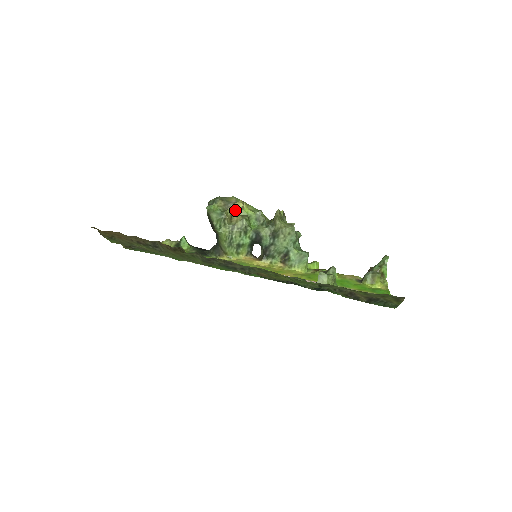
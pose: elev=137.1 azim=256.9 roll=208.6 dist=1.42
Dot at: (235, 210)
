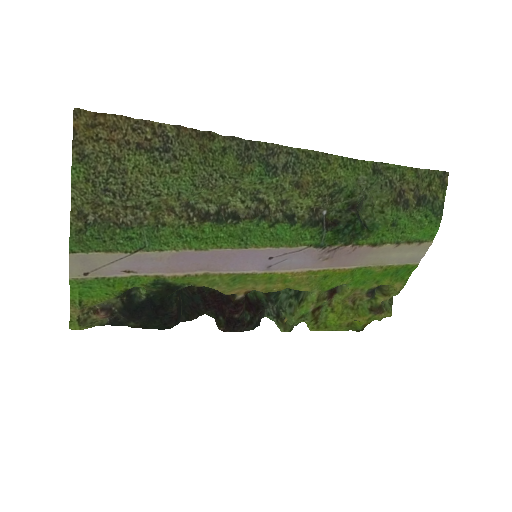
Dot at: occluded
